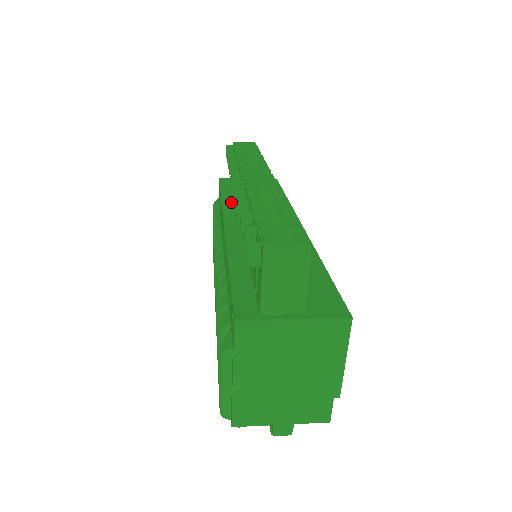
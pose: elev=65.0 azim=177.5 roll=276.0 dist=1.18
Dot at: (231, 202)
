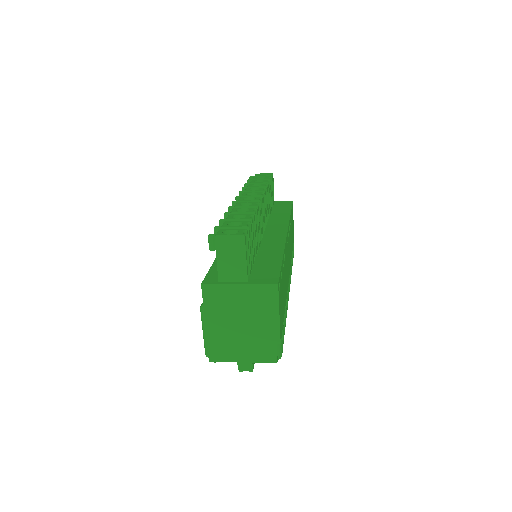
Dot at: occluded
